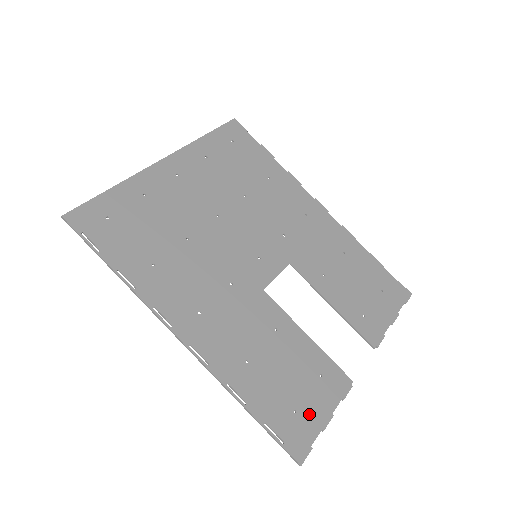
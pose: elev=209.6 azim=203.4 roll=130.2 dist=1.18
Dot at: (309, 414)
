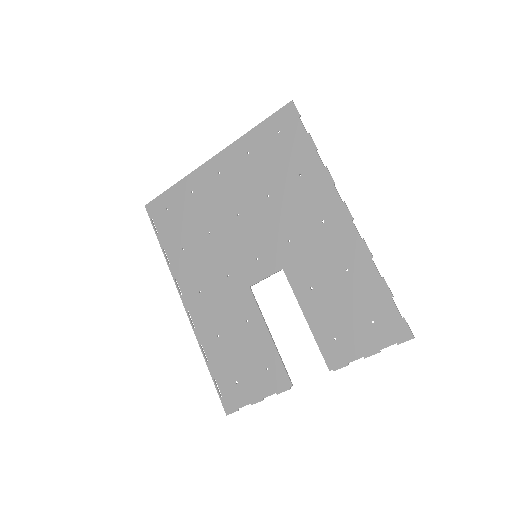
Dot at: (246, 389)
